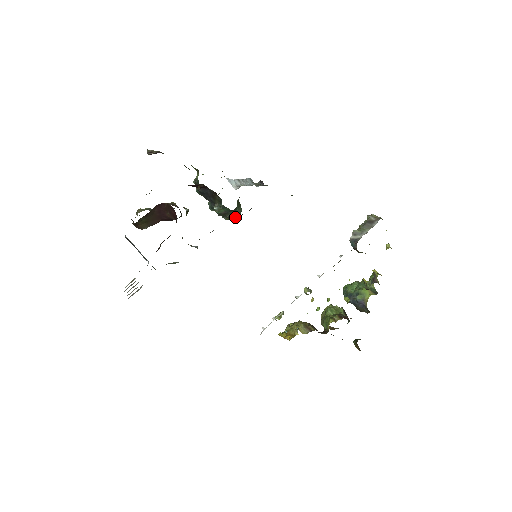
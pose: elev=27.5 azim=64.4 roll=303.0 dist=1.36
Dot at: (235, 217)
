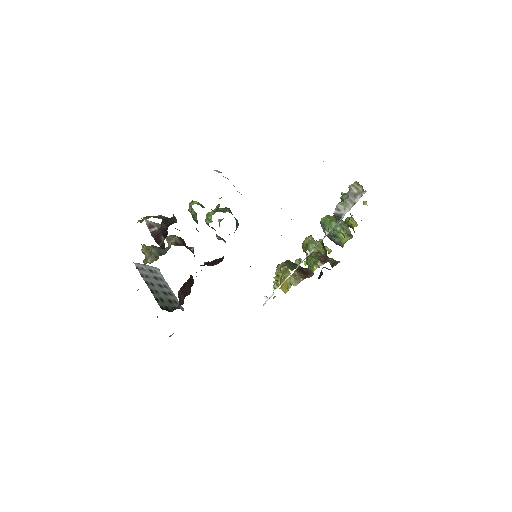
Dot at: (234, 232)
